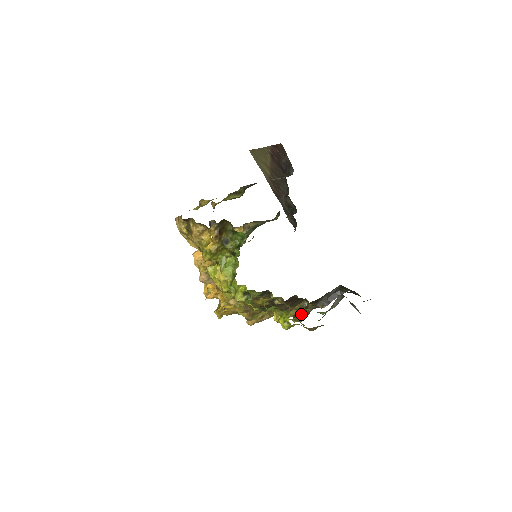
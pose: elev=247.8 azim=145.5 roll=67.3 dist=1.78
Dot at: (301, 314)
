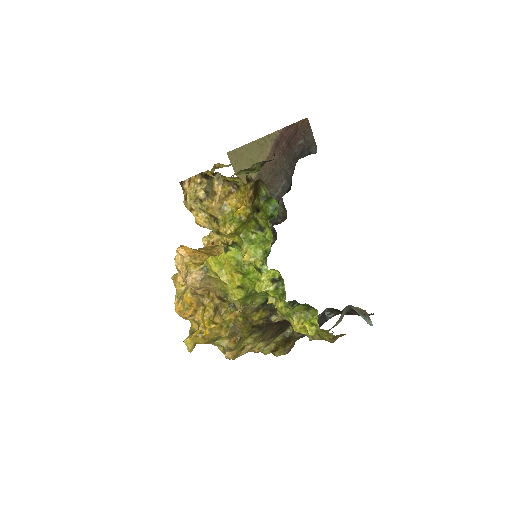
Dot at: (287, 344)
